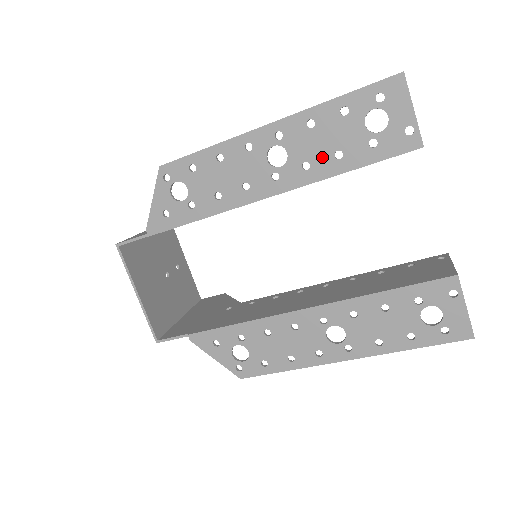
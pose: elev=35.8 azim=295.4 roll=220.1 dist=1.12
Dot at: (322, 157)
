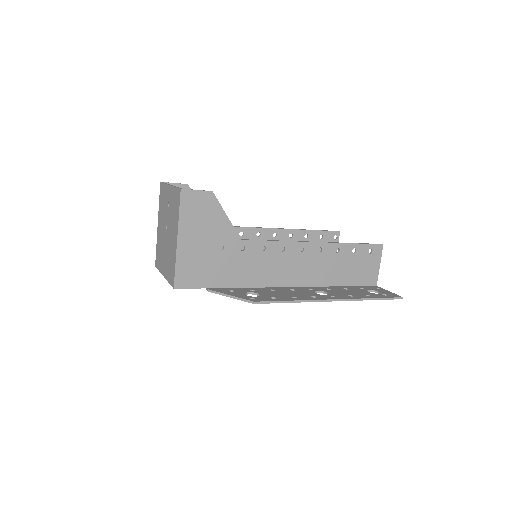
Dot at: occluded
